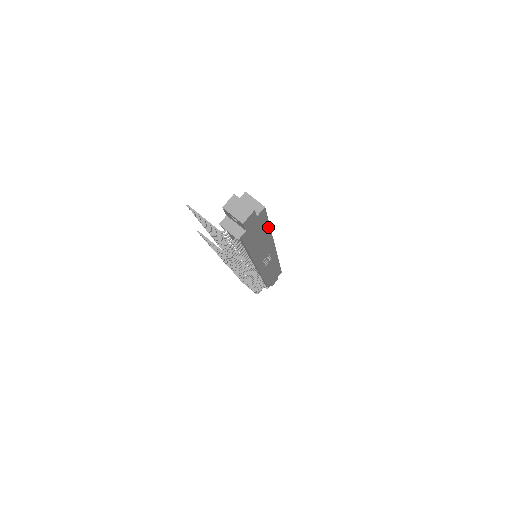
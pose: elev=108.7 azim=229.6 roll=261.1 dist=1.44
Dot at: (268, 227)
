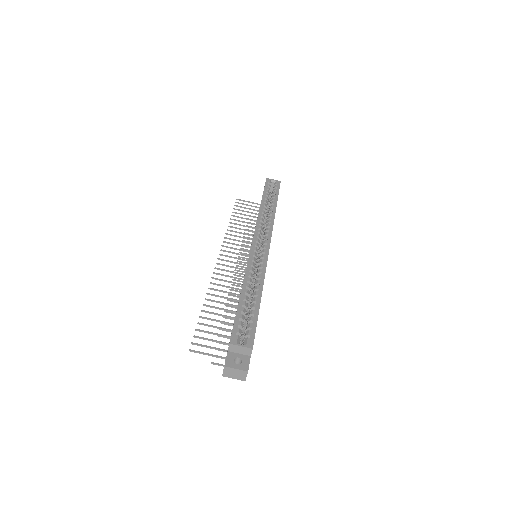
Dot at: (259, 306)
